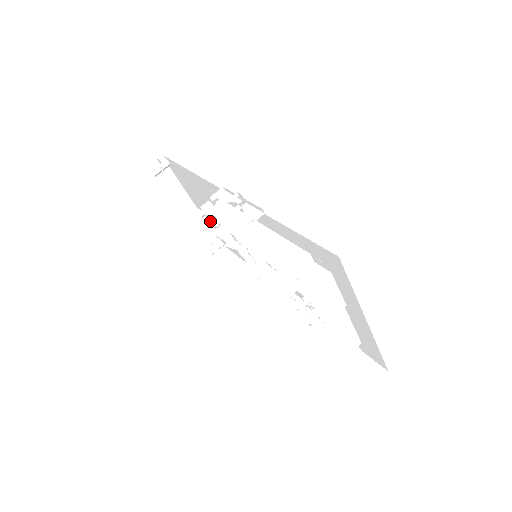
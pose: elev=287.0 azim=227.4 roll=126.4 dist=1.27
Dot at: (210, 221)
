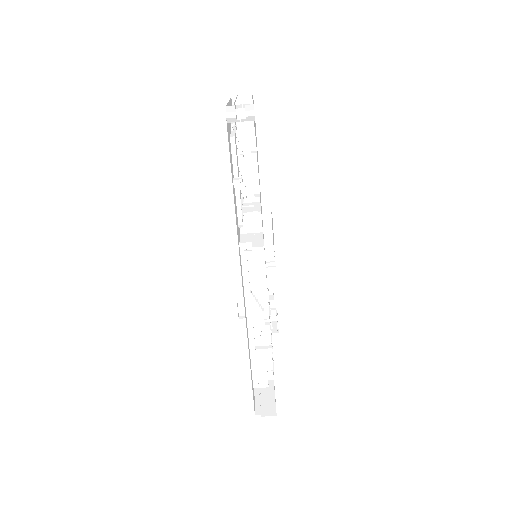
Dot at: (252, 145)
